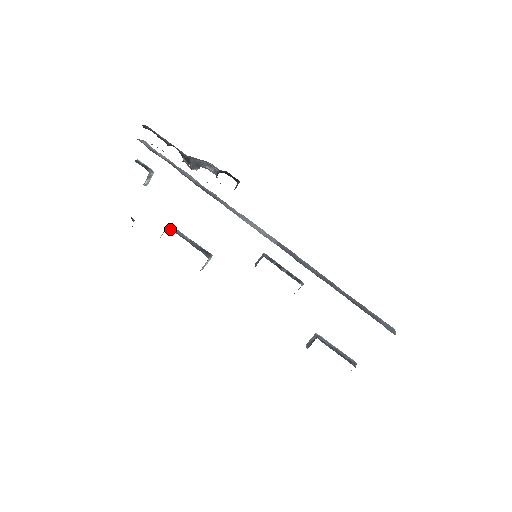
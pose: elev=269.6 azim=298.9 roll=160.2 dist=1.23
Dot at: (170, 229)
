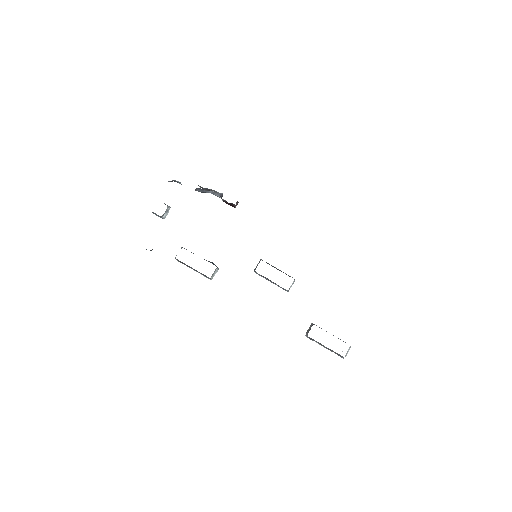
Dot at: occluded
